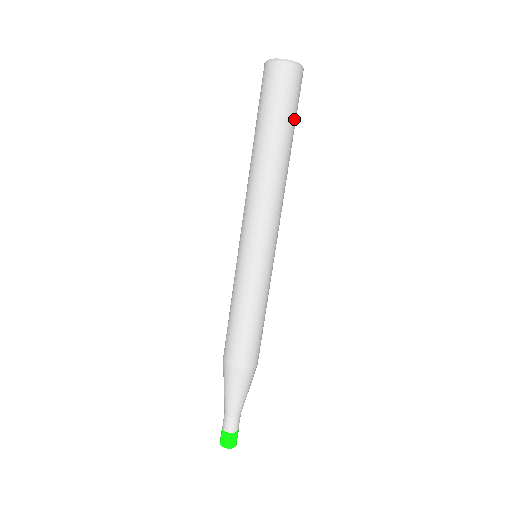
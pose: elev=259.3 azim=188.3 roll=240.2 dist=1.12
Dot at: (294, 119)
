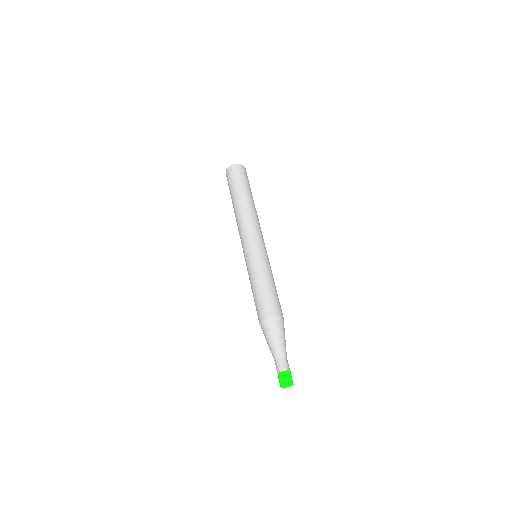
Dot at: occluded
